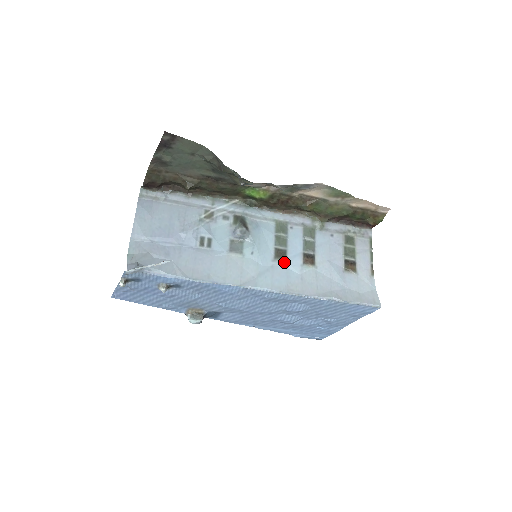
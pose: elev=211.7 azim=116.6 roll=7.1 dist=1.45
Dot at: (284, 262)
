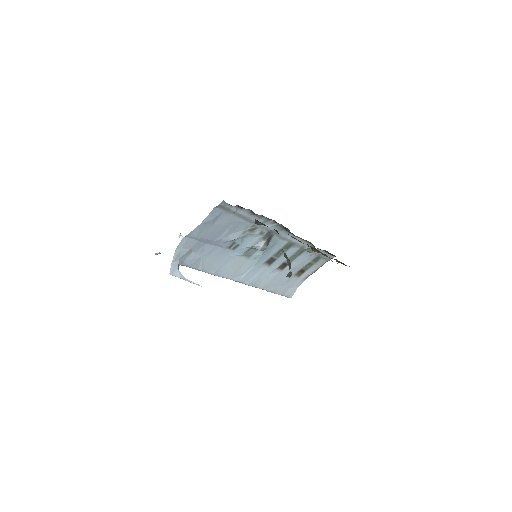
Dot at: (268, 266)
